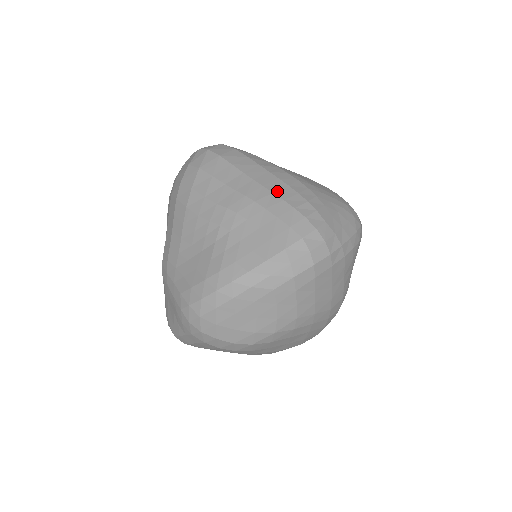
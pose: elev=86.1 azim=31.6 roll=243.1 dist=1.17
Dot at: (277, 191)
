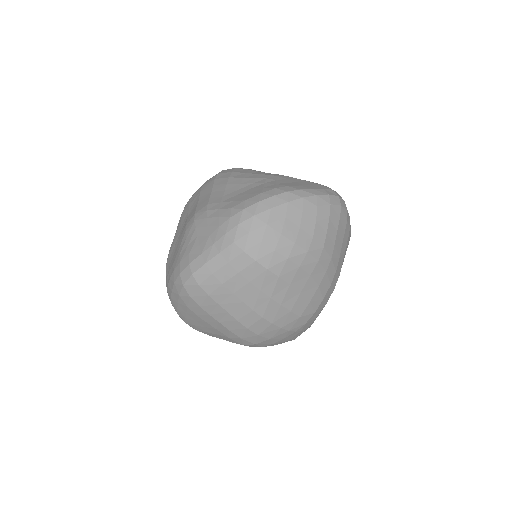
Dot at: occluded
